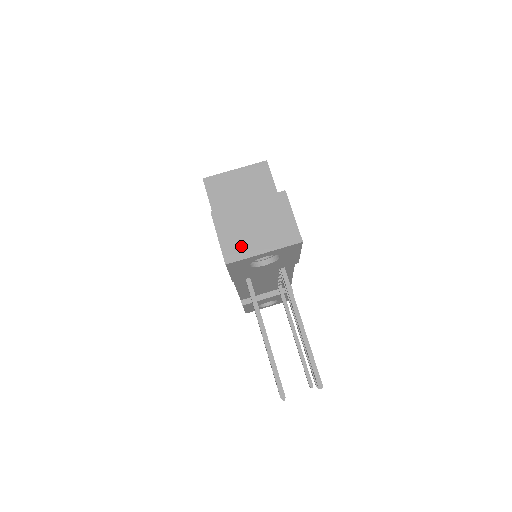
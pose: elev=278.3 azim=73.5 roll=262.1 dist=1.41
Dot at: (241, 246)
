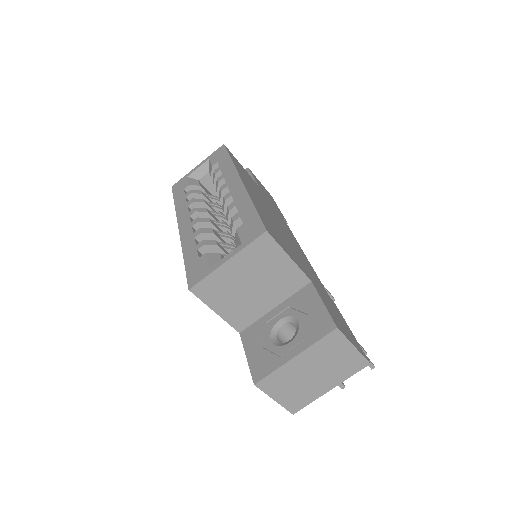
Dot at: (304, 396)
